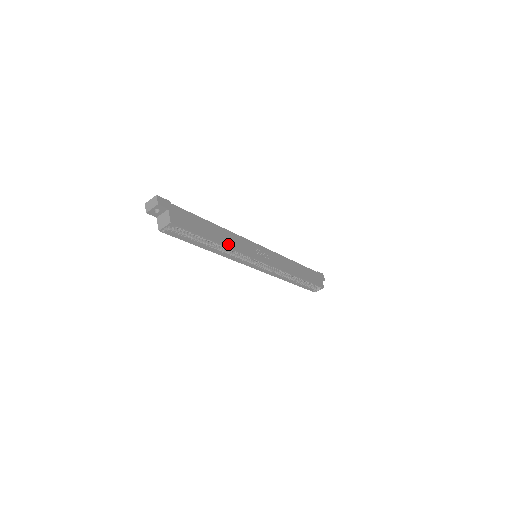
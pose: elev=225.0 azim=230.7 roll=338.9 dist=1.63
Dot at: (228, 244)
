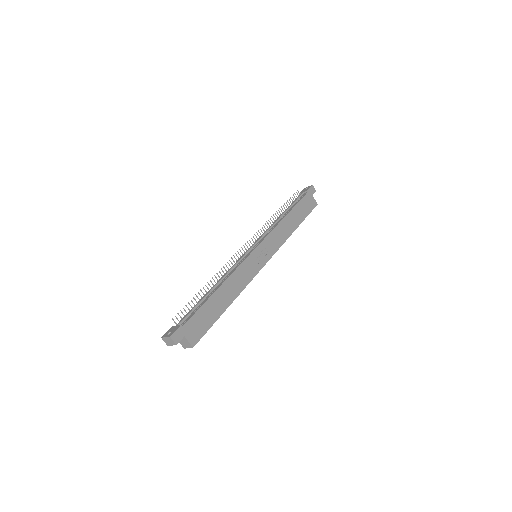
Dot at: (236, 293)
